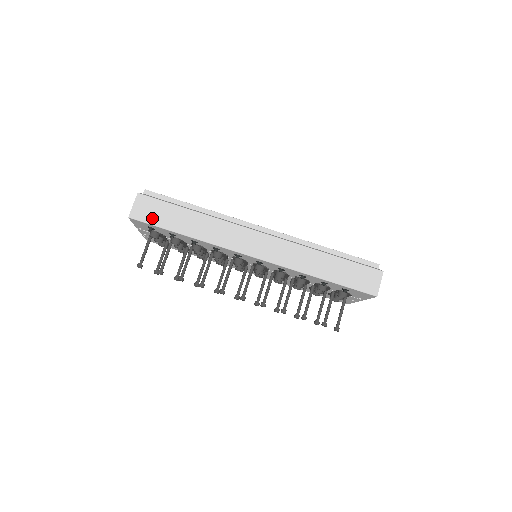
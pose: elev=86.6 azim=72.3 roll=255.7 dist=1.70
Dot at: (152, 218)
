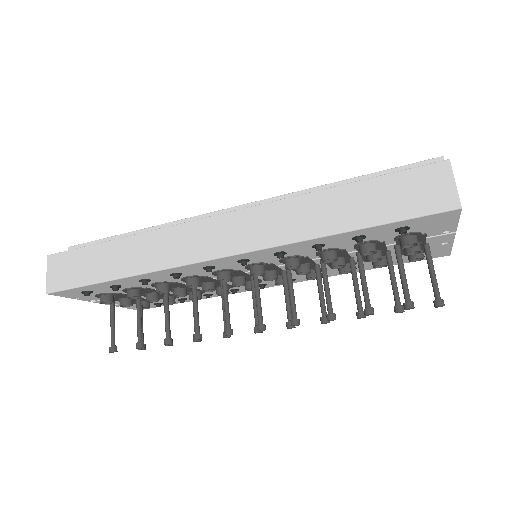
Dot at: (73, 278)
